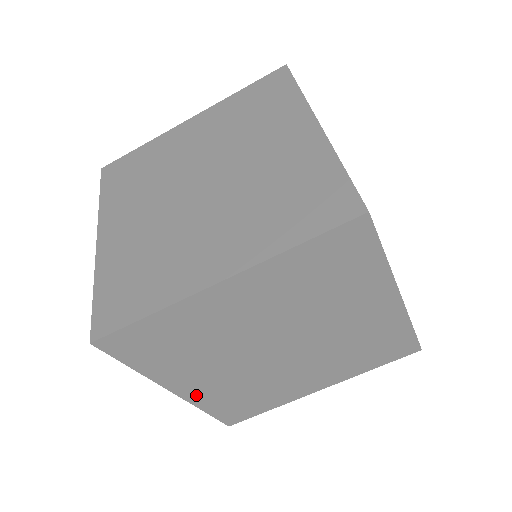
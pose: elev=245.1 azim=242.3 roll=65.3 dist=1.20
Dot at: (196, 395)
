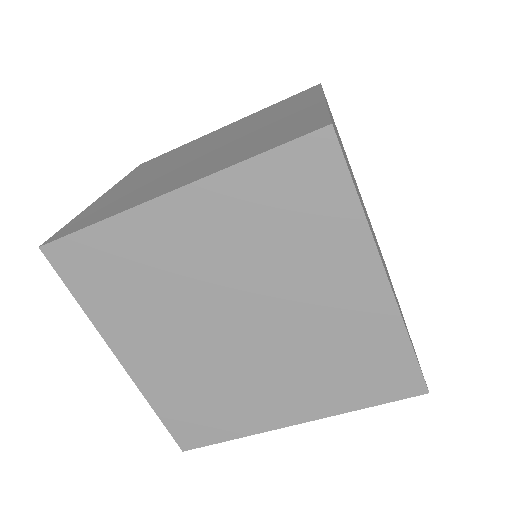
Dot at: occluded
